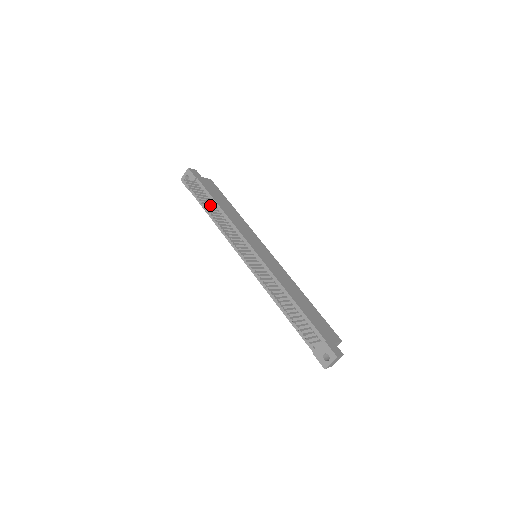
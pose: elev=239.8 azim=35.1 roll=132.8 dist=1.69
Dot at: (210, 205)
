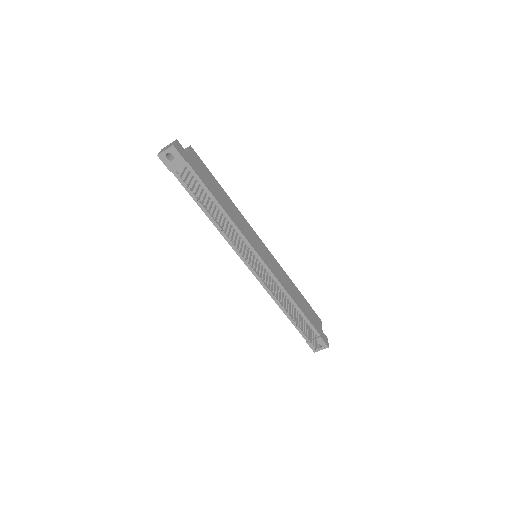
Dot at: (206, 200)
